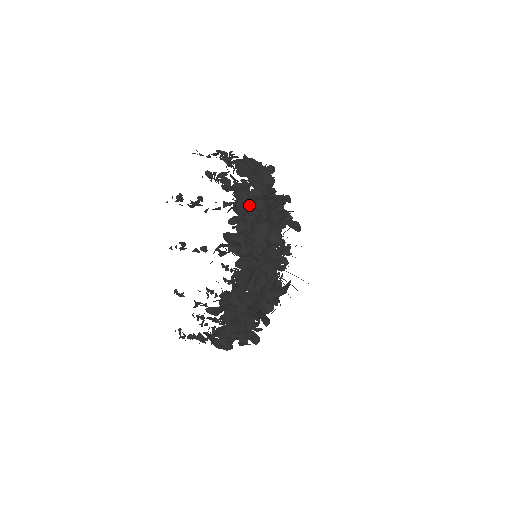
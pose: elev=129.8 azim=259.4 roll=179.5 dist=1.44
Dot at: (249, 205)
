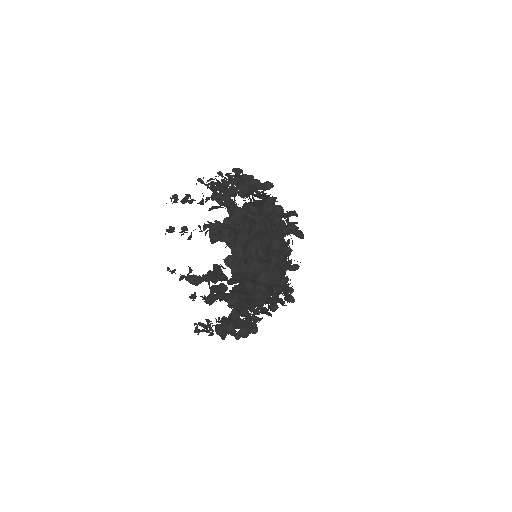
Dot at: occluded
